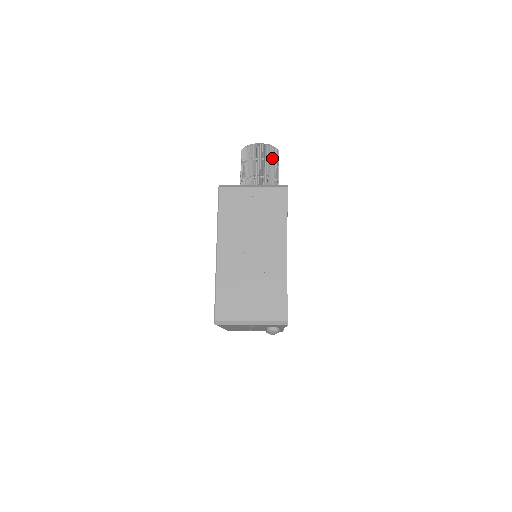
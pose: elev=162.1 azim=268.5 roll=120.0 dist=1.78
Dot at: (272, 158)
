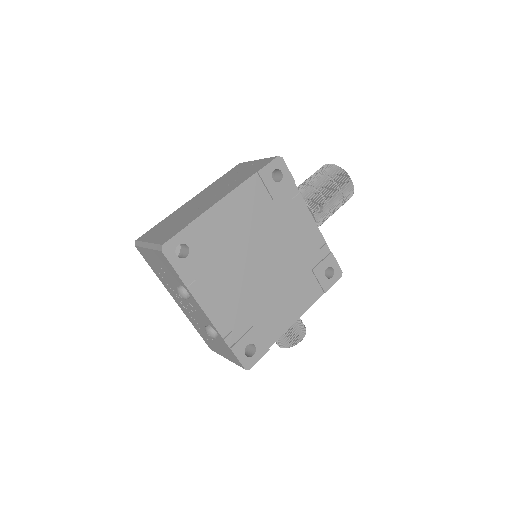
Dot at: (331, 175)
